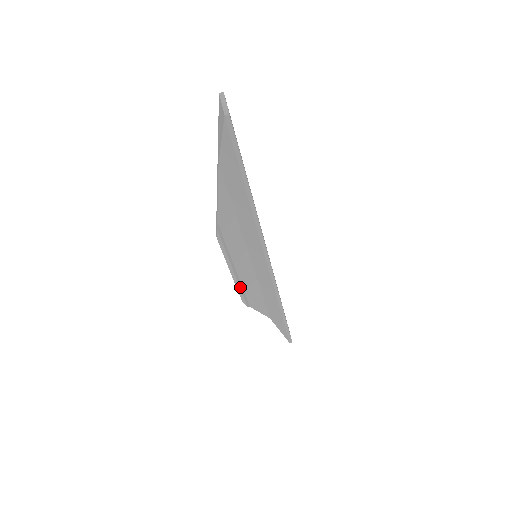
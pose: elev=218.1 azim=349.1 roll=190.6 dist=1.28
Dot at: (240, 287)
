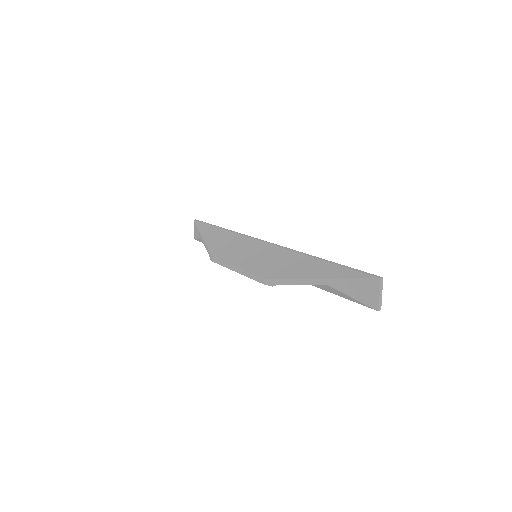
Dot at: occluded
